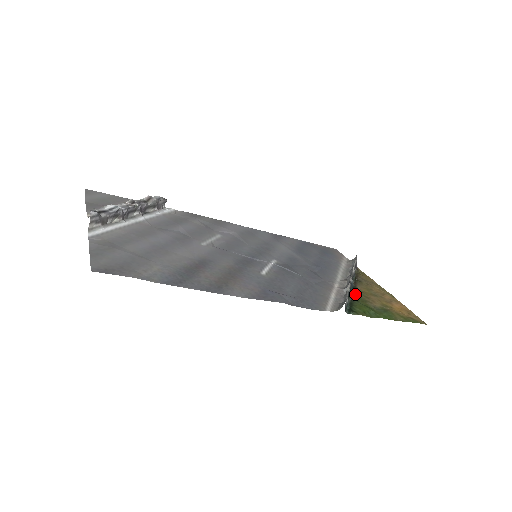
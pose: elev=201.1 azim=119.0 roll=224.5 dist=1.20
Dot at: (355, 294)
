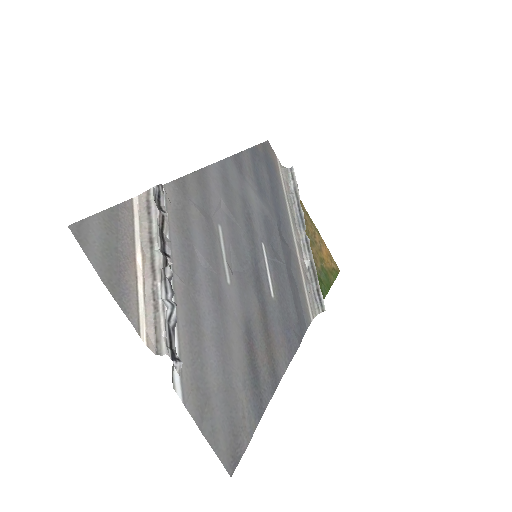
Dot at: occluded
